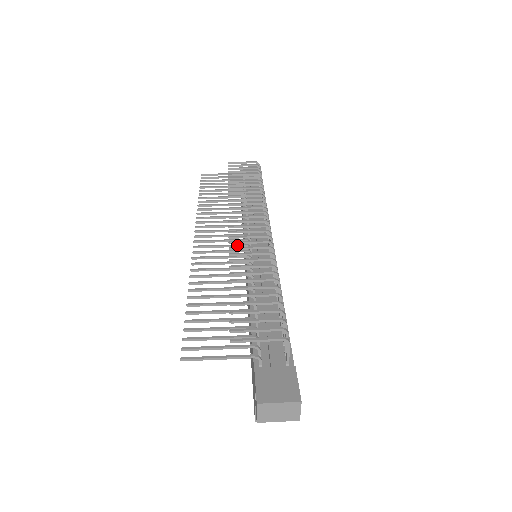
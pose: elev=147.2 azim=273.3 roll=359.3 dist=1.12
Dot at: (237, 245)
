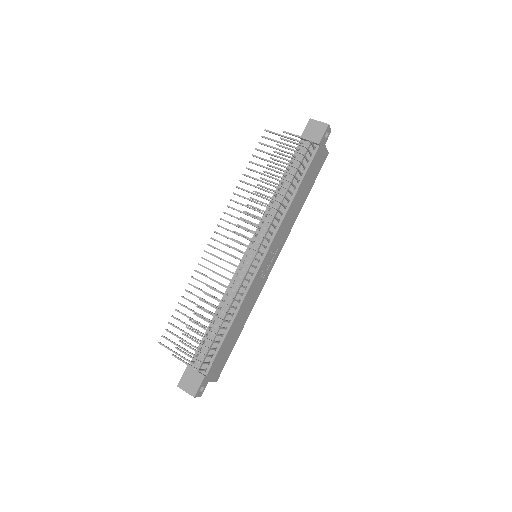
Dot at: occluded
